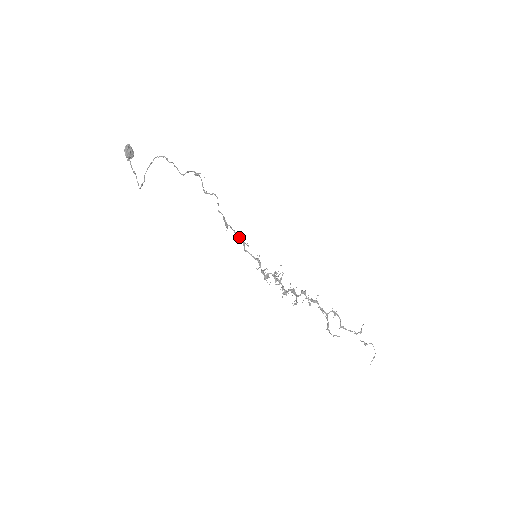
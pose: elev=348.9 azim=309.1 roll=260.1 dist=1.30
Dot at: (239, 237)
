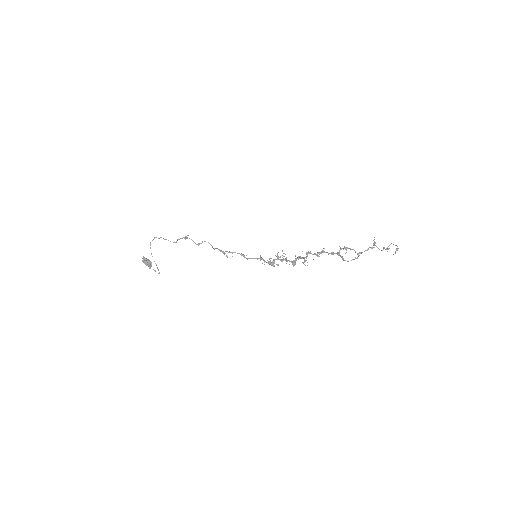
Dot at: occluded
